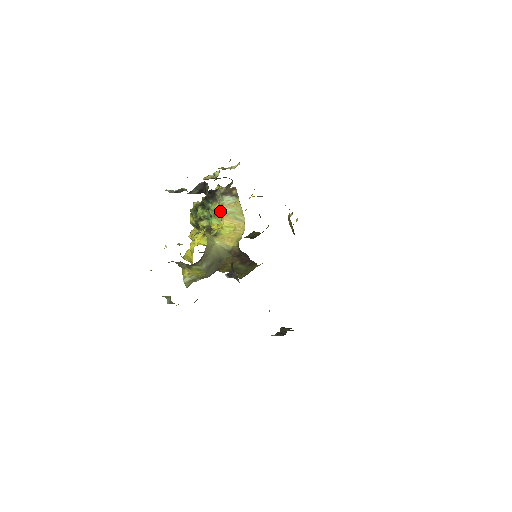
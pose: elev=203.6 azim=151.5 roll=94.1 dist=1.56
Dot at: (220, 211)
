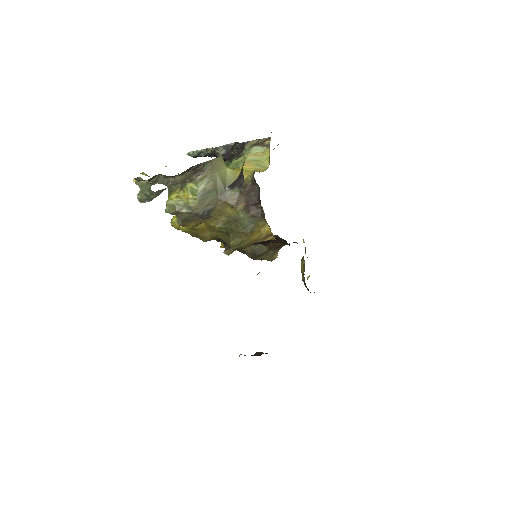
Dot at: (242, 163)
